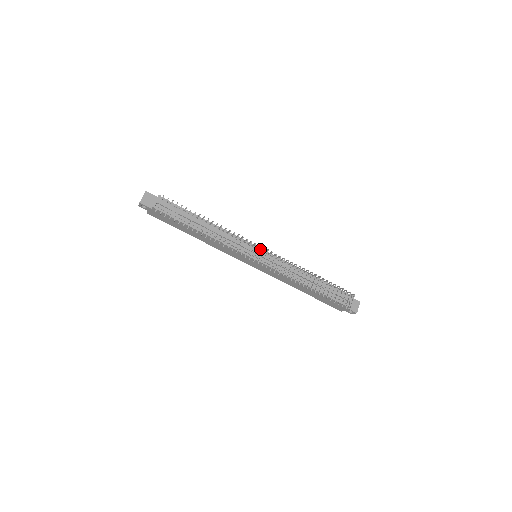
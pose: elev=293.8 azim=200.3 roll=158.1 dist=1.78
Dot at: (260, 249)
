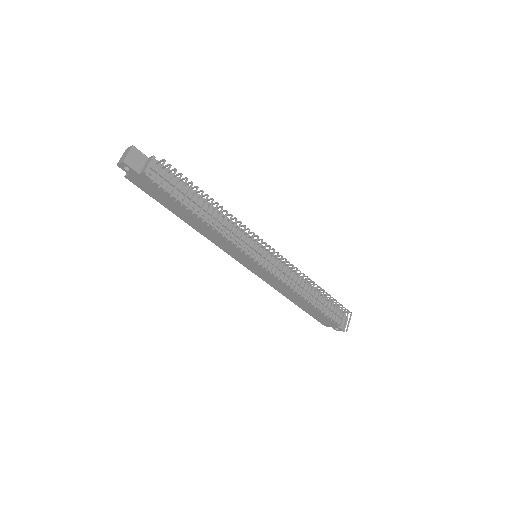
Dot at: (265, 249)
